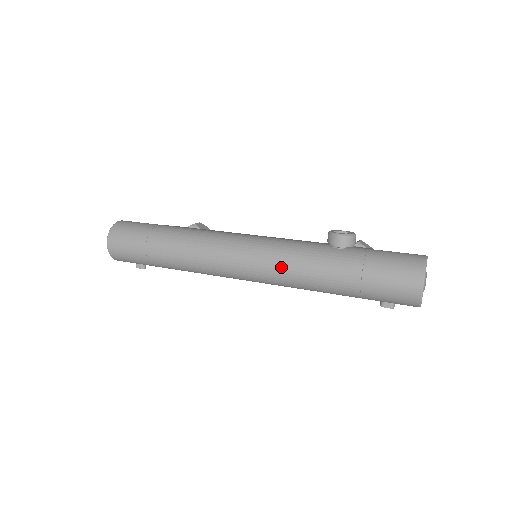
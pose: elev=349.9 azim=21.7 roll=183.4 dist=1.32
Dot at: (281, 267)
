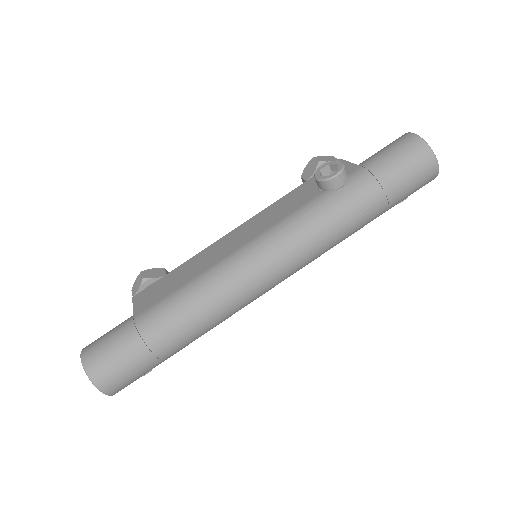
Dot at: (311, 249)
